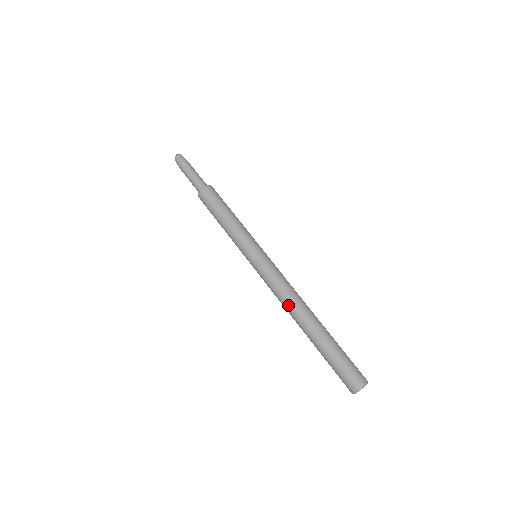
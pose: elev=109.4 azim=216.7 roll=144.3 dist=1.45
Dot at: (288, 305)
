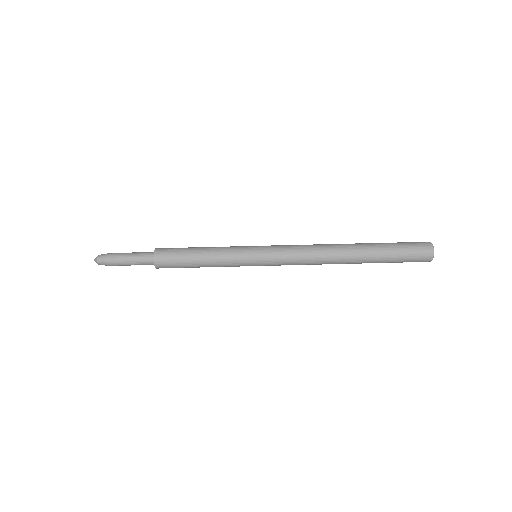
Dot at: (323, 262)
